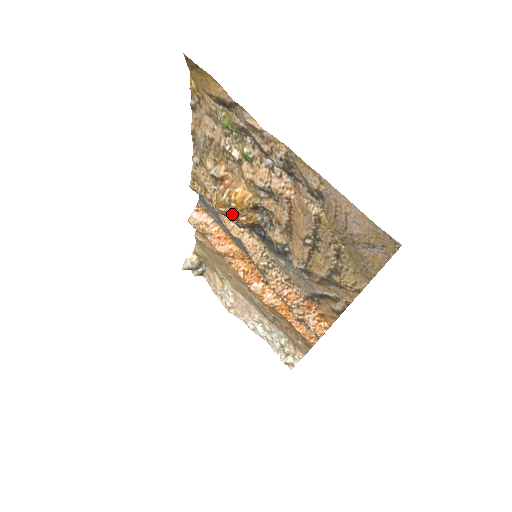
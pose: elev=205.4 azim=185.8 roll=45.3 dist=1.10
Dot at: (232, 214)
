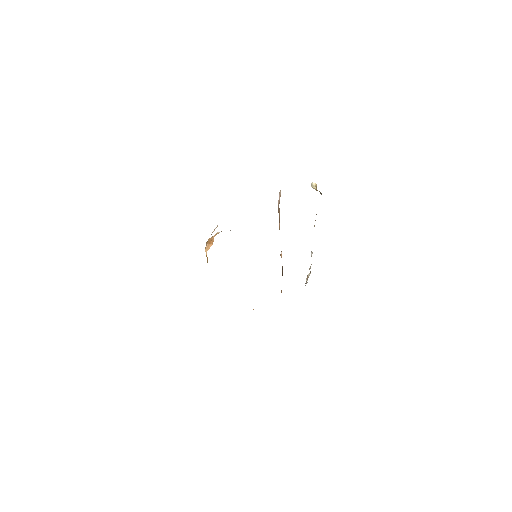
Dot at: occluded
